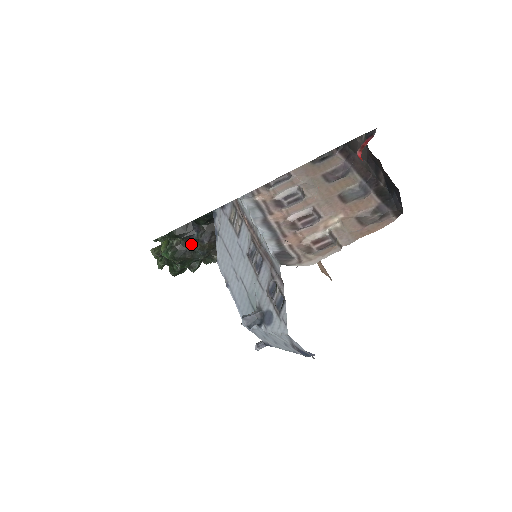
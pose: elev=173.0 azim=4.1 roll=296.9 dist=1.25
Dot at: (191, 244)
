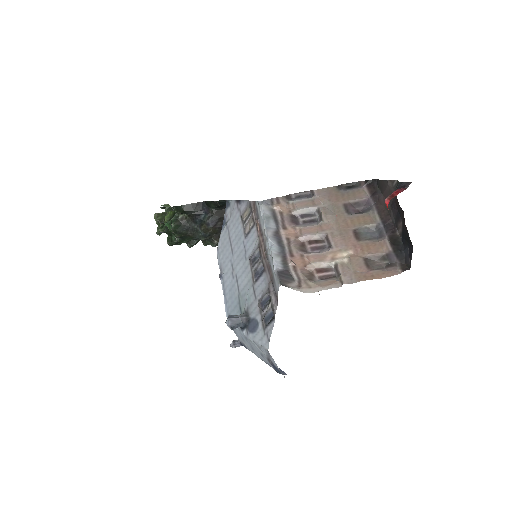
Dot at: (196, 223)
